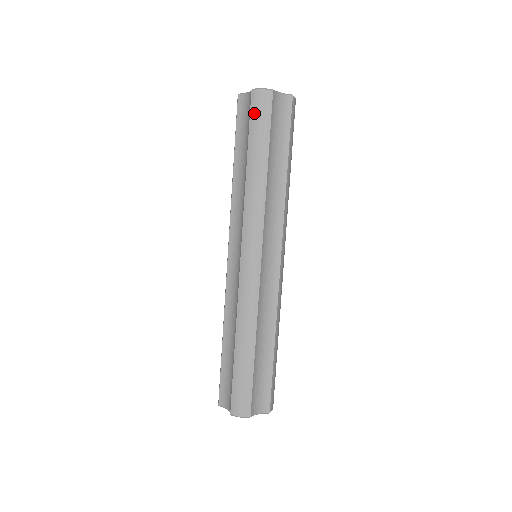
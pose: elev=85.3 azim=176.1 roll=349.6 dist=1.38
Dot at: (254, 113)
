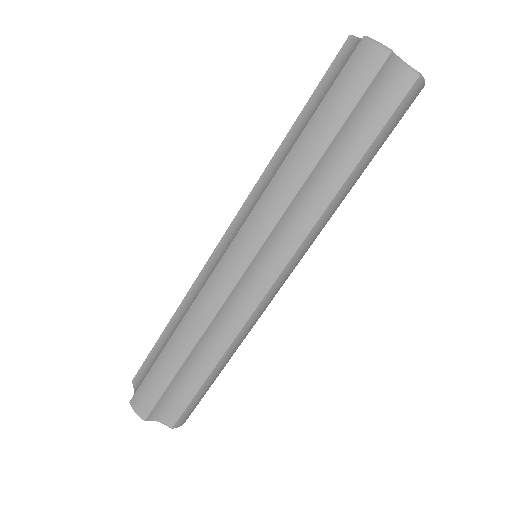
Dot at: (346, 72)
